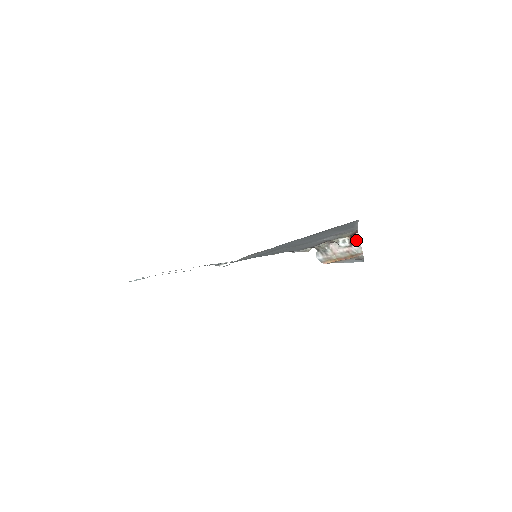
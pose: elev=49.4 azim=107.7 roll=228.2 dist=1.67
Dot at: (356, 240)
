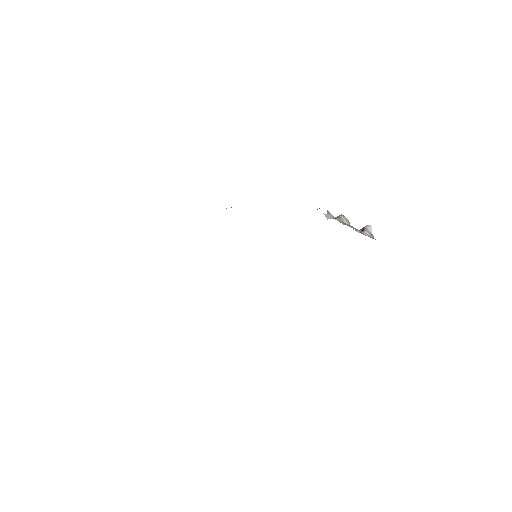
Dot at: (368, 230)
